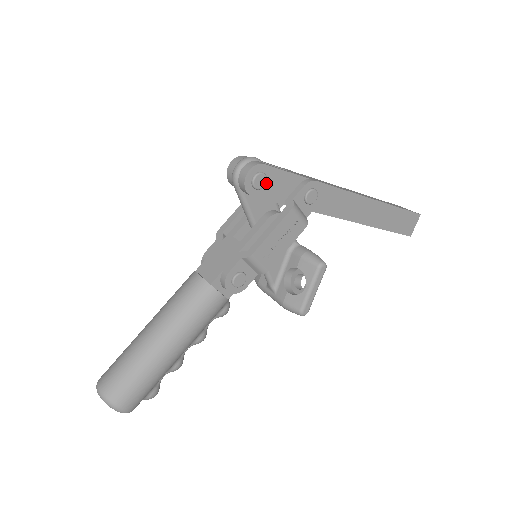
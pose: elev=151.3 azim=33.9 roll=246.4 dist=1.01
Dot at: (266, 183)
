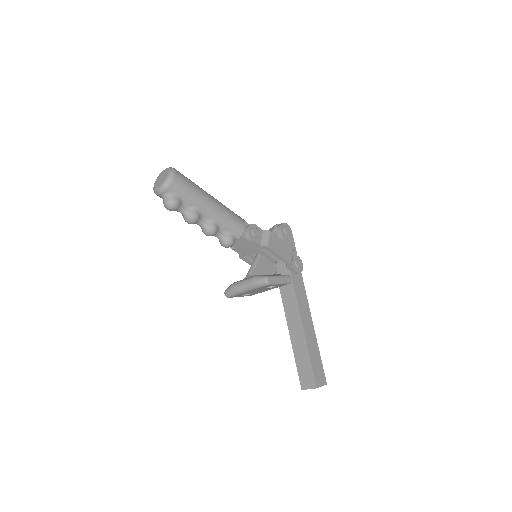
Dot at: (288, 236)
